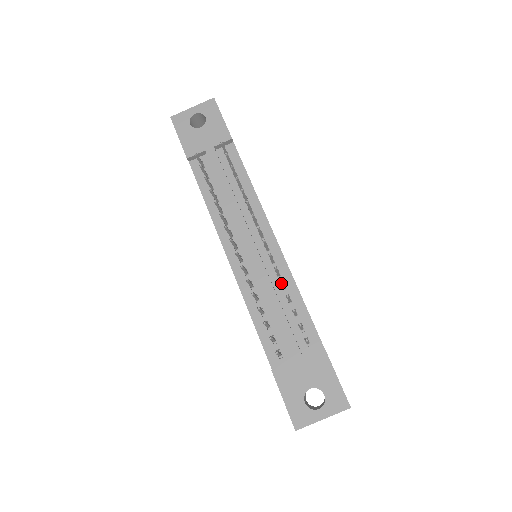
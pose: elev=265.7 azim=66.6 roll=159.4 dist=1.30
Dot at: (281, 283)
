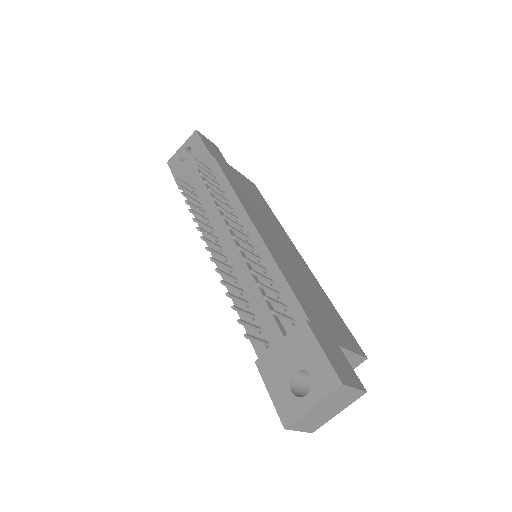
Dot at: (246, 261)
